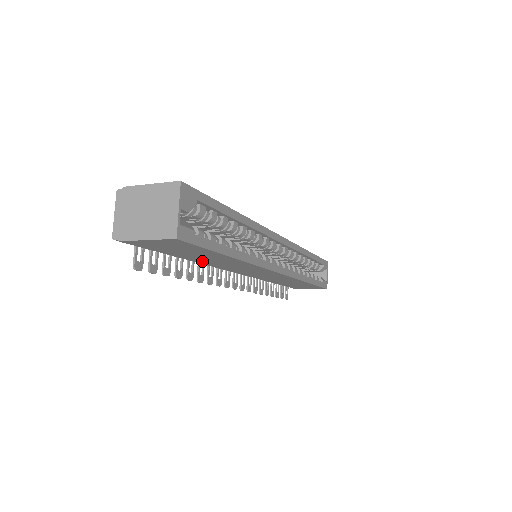
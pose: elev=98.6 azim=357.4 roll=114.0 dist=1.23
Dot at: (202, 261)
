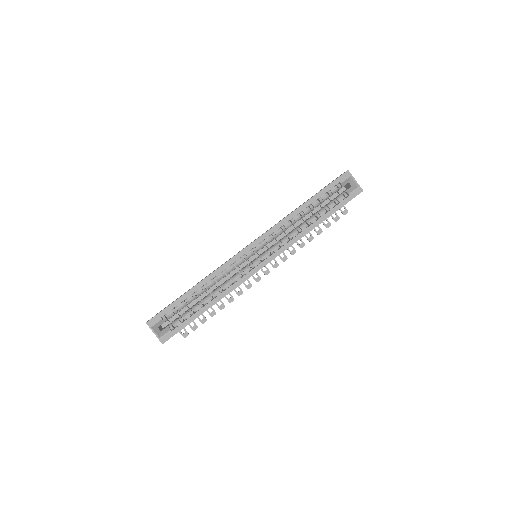
Dot at: occluded
